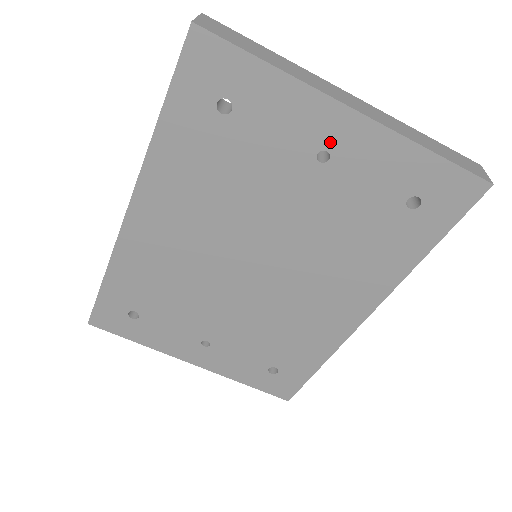
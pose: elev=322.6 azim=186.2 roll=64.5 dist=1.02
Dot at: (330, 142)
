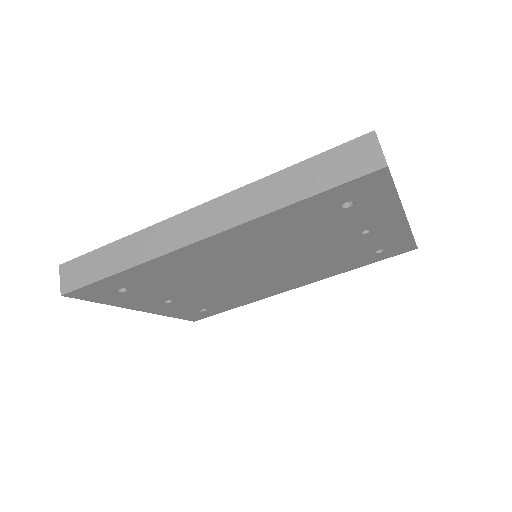
Dot at: (378, 227)
